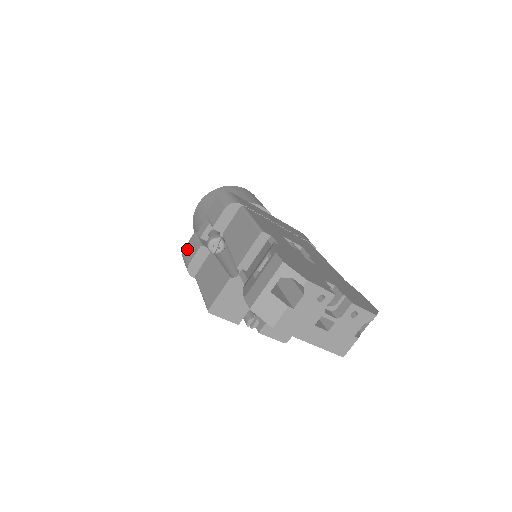
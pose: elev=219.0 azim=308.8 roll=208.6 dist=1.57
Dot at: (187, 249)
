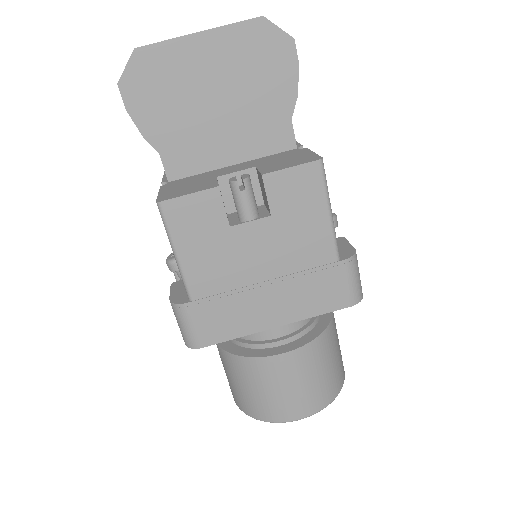
Dot at: occluded
